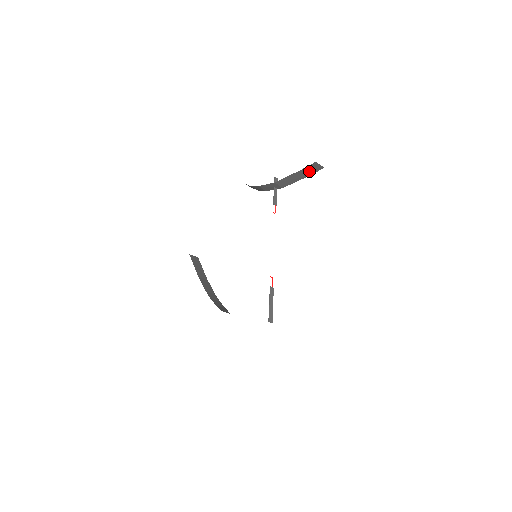
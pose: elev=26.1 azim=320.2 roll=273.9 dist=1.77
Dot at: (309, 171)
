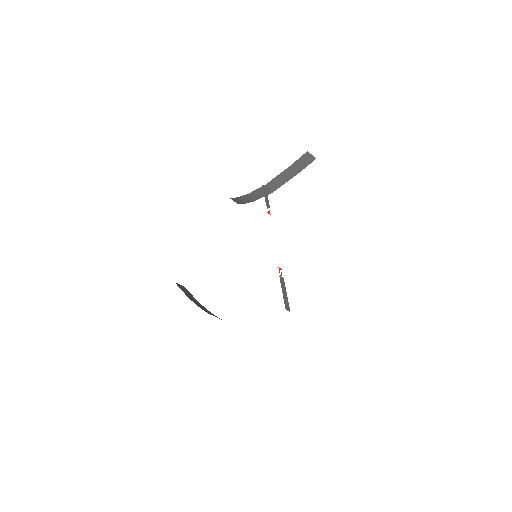
Dot at: (301, 165)
